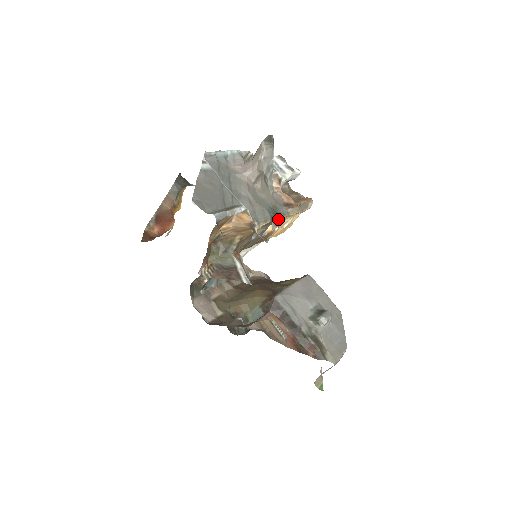
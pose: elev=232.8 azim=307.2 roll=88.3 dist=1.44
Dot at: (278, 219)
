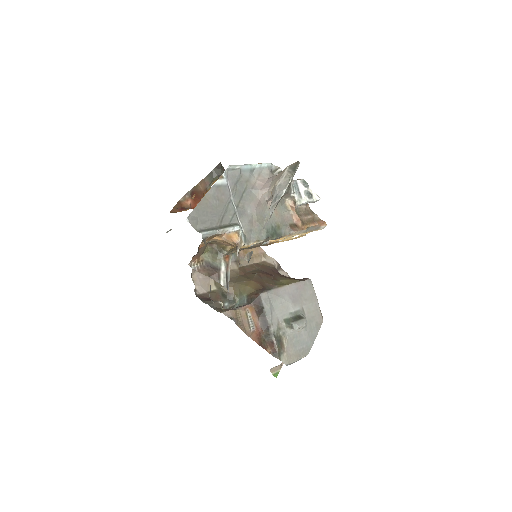
Dot at: (275, 239)
